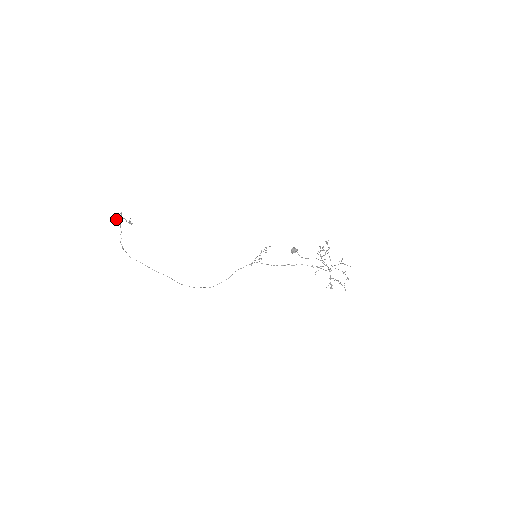
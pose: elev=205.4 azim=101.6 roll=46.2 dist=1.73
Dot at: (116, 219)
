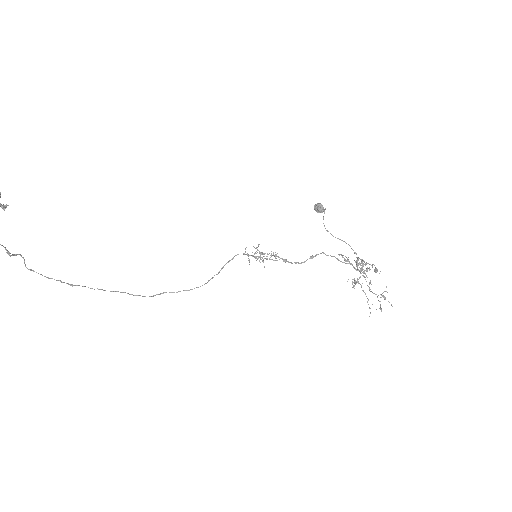
Dot at: out of frame
